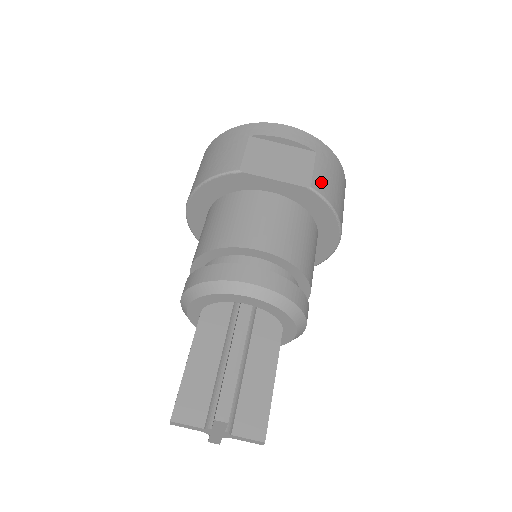
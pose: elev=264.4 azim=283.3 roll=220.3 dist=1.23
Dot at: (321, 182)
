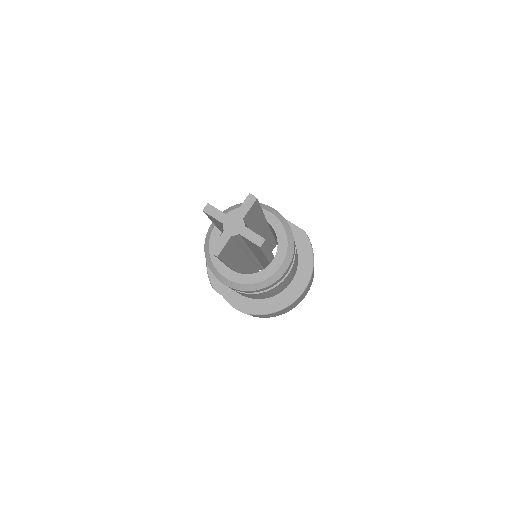
Dot at: occluded
